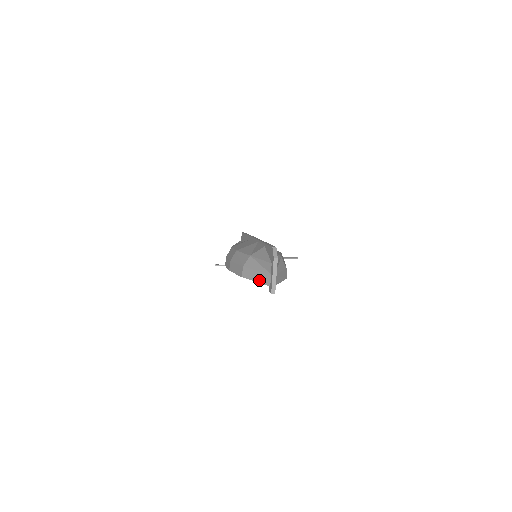
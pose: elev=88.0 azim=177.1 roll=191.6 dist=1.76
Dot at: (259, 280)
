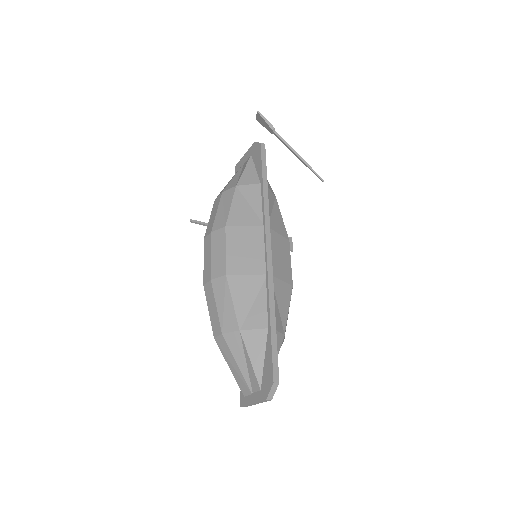
Dot at: (234, 374)
